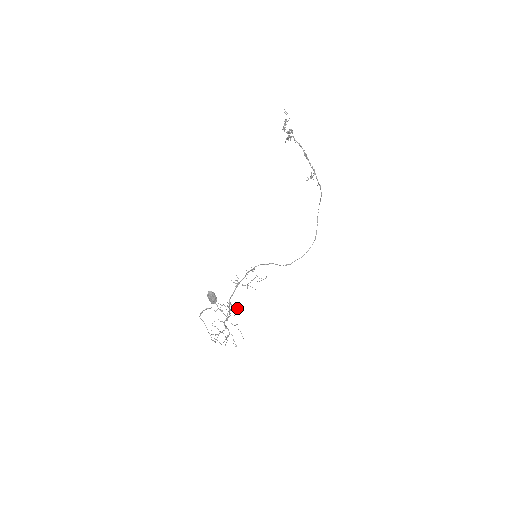
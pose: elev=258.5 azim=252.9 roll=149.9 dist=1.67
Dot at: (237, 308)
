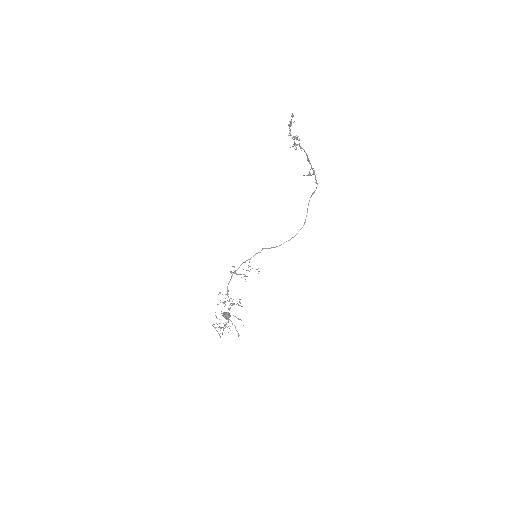
Dot at: occluded
